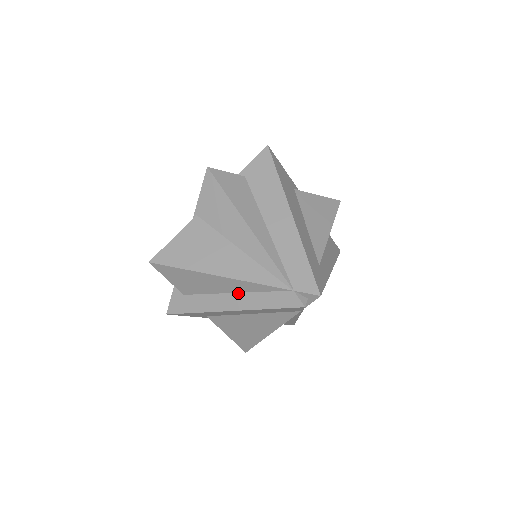
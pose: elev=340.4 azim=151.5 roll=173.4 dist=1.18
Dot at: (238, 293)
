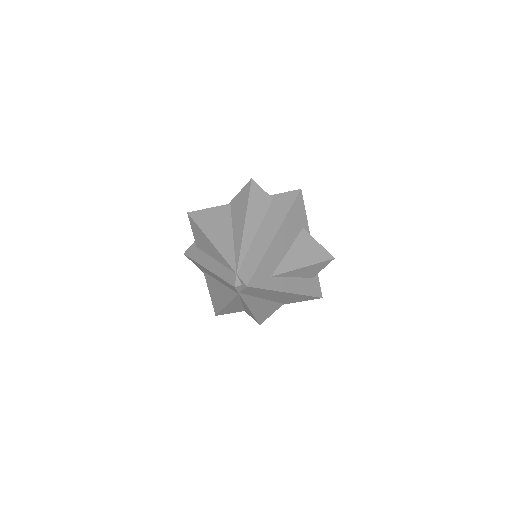
Dot at: (216, 260)
